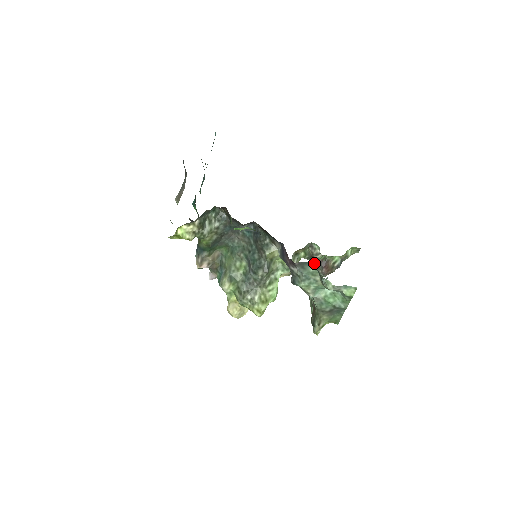
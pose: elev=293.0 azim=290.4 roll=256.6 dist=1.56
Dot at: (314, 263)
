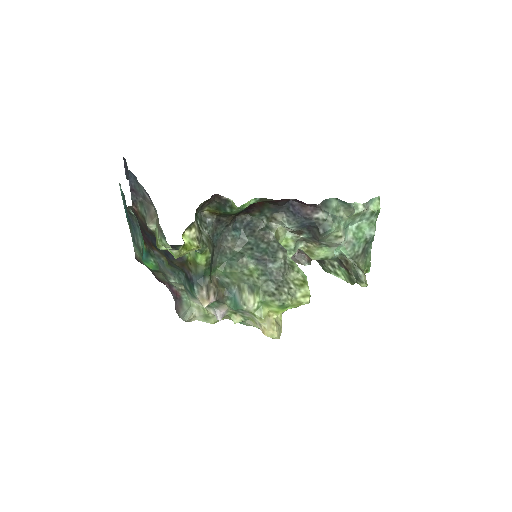
Dot at: (293, 257)
